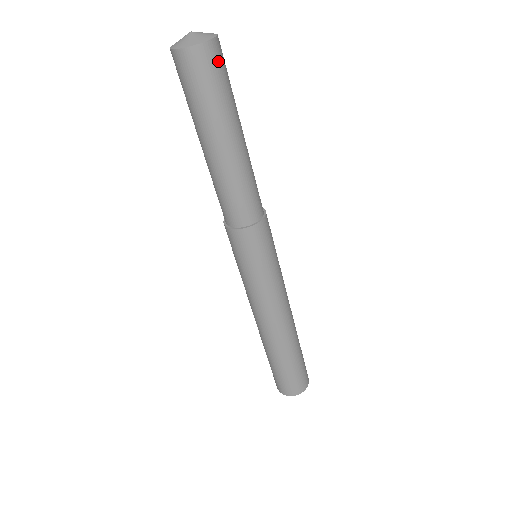
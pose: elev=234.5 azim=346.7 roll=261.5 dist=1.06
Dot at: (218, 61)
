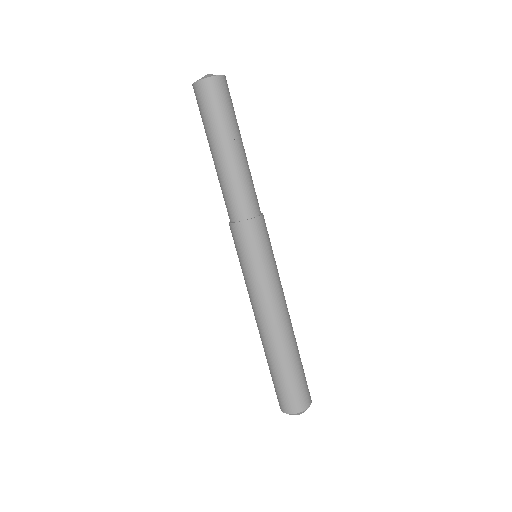
Dot at: (211, 93)
